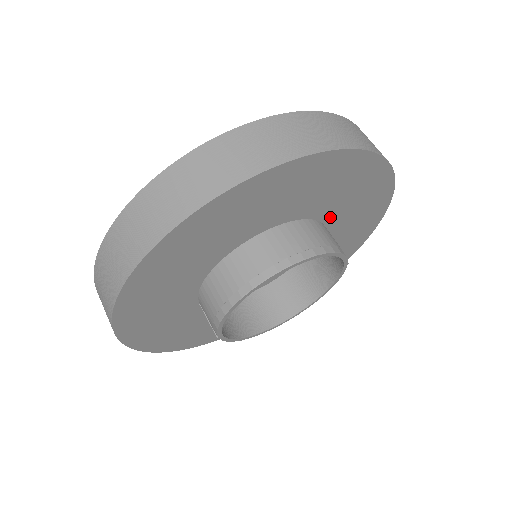
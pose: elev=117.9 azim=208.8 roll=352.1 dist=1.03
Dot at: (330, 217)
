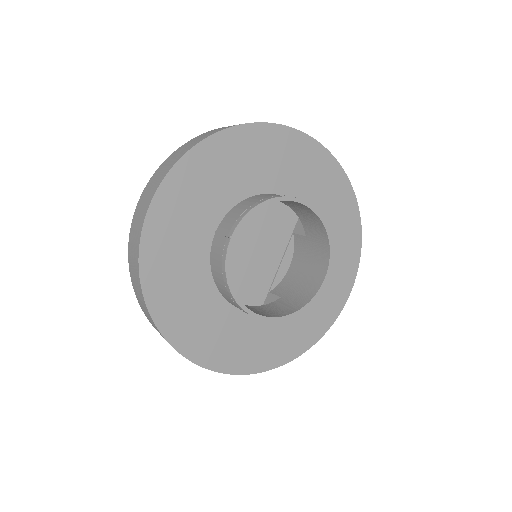
Dot at: occluded
